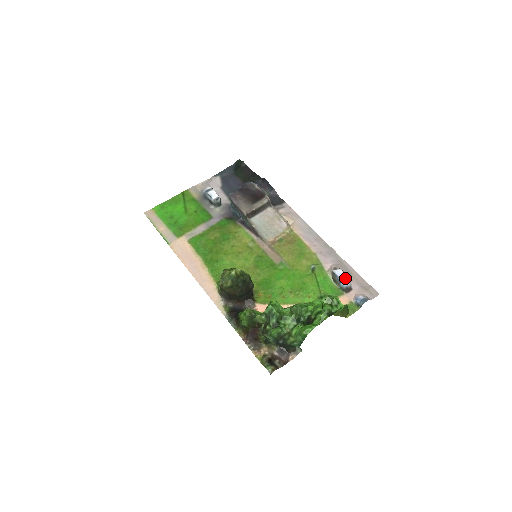
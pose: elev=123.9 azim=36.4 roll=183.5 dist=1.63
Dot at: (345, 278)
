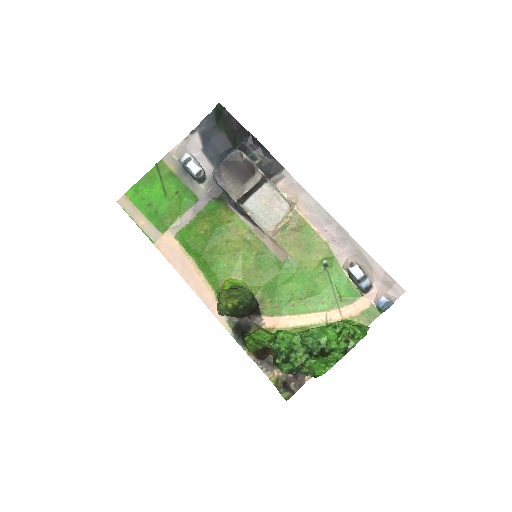
Dot at: (364, 277)
